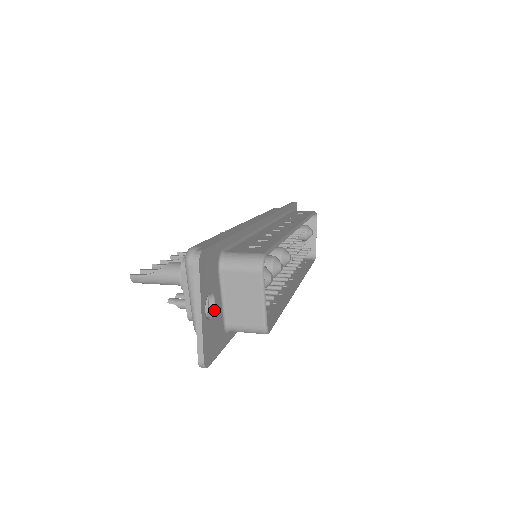
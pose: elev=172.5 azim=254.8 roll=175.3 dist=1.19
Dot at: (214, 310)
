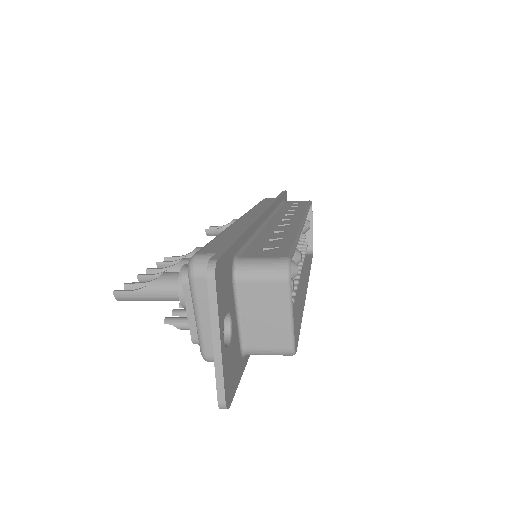
Dot at: (231, 333)
